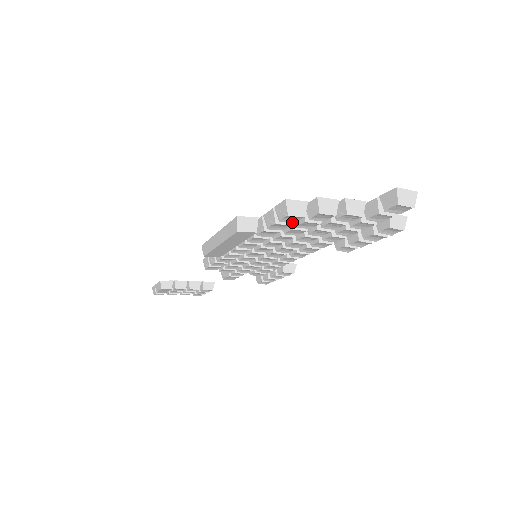
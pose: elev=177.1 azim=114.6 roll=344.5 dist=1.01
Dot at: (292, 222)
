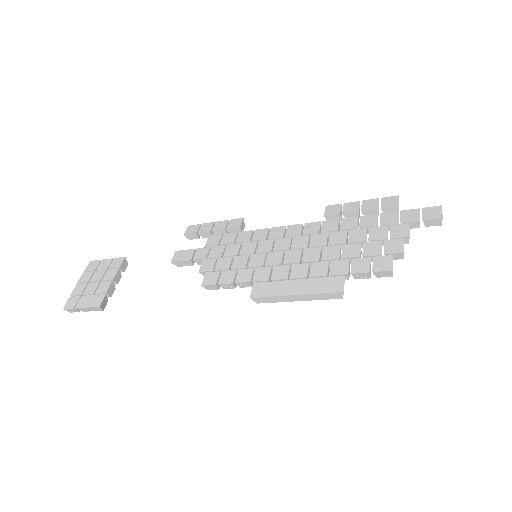
Dot at: occluded
